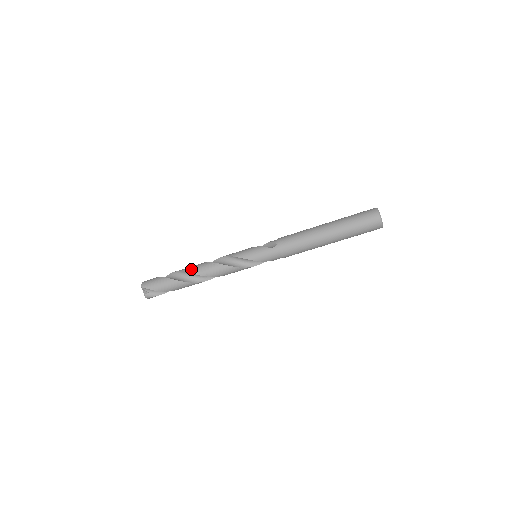
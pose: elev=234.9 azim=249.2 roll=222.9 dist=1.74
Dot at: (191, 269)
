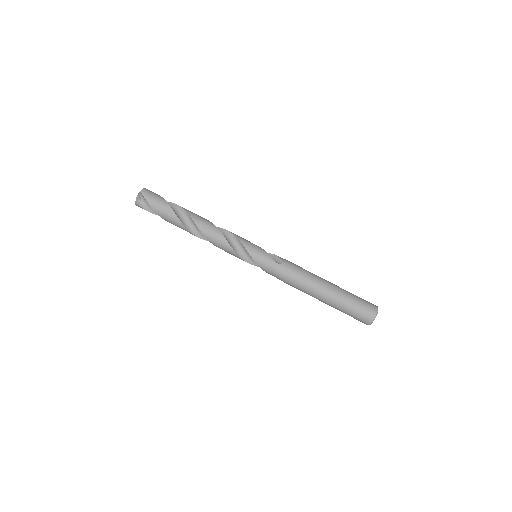
Dot at: (196, 217)
